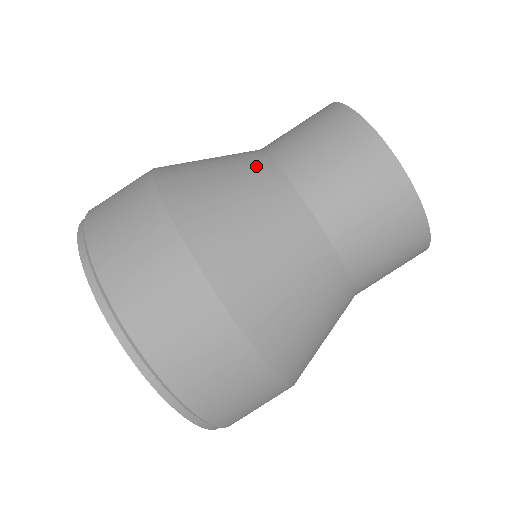
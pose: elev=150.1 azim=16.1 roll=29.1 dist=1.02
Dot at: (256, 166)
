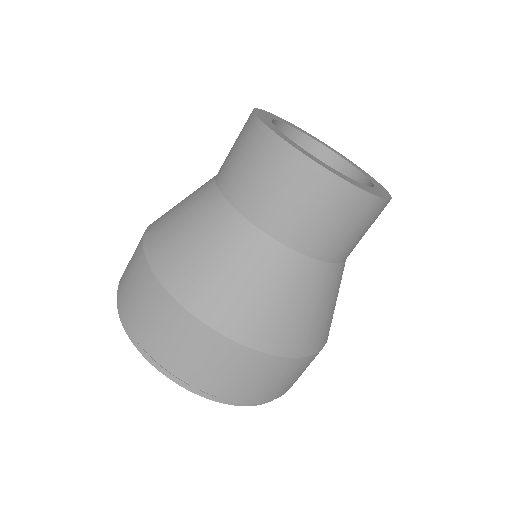
Dot at: (247, 243)
